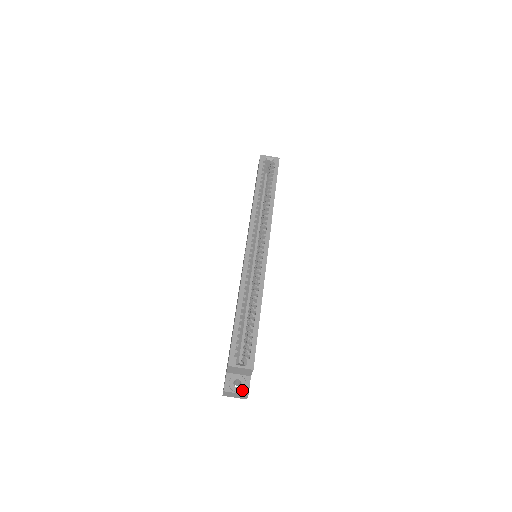
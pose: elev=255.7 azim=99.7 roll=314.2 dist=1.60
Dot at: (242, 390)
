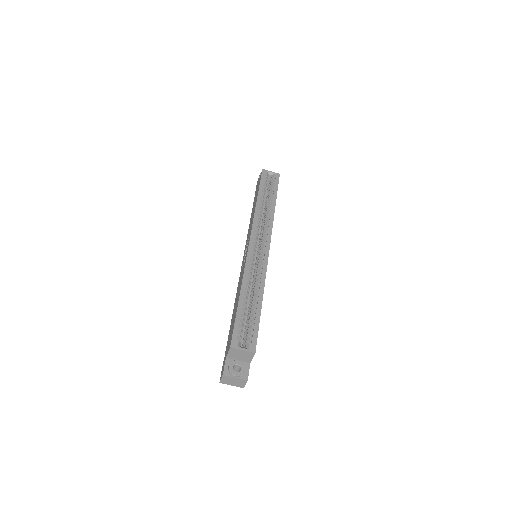
Dot at: (241, 375)
